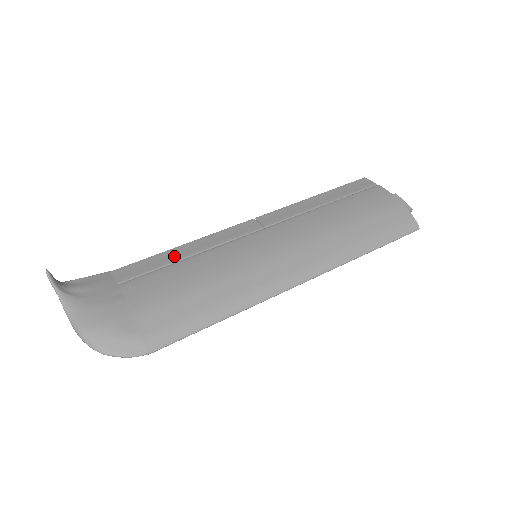
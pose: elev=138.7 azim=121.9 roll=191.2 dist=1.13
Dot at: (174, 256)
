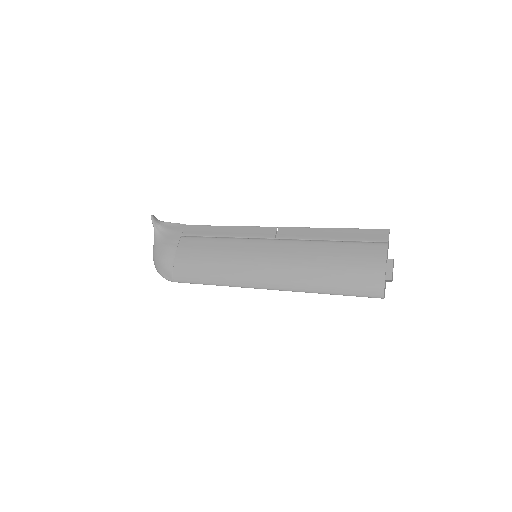
Dot at: (216, 232)
